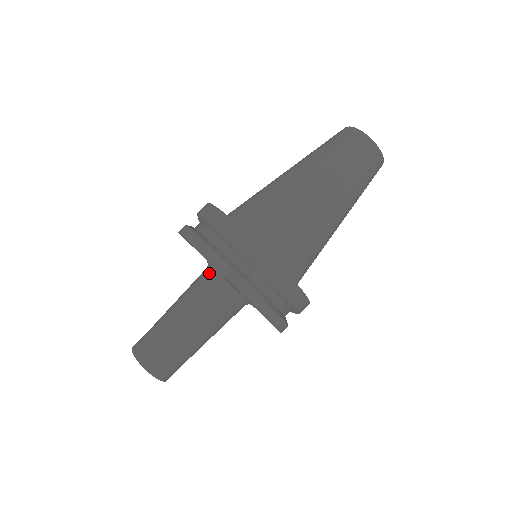
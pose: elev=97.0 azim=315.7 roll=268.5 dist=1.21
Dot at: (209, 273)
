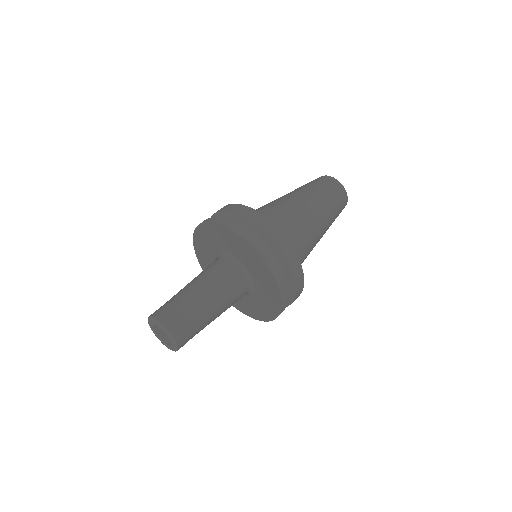
Dot at: (227, 260)
